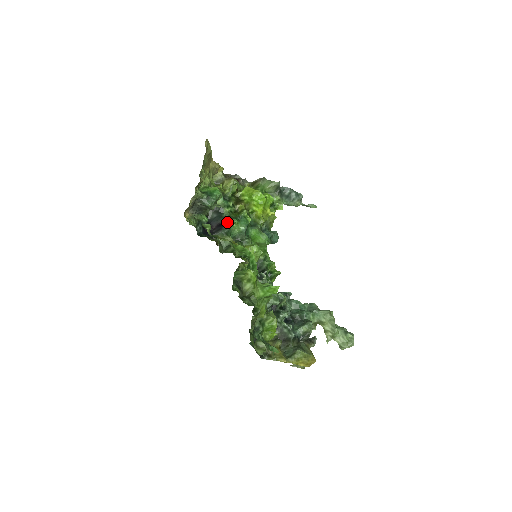
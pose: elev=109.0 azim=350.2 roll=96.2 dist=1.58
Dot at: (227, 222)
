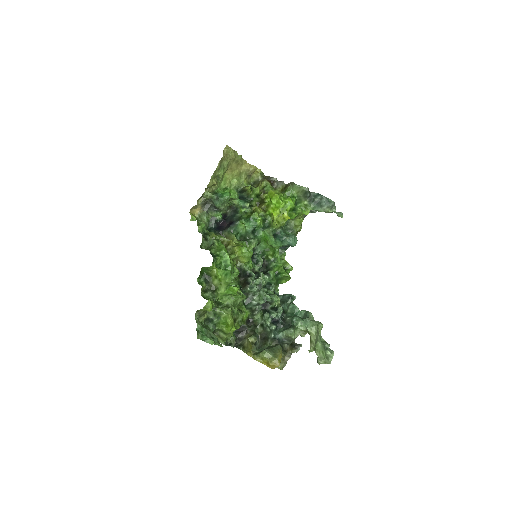
Dot at: (236, 221)
